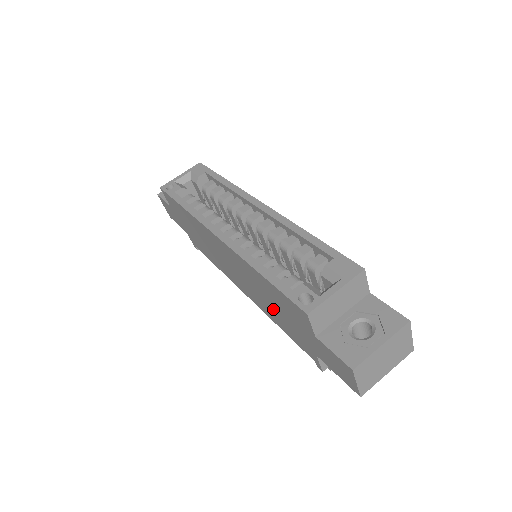
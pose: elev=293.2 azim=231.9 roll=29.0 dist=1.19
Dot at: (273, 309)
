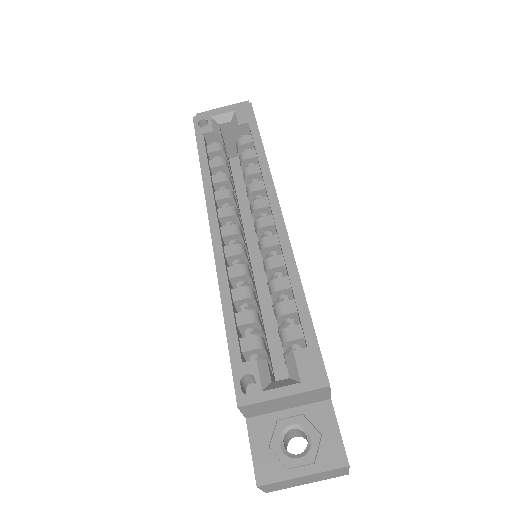
Dot at: occluded
